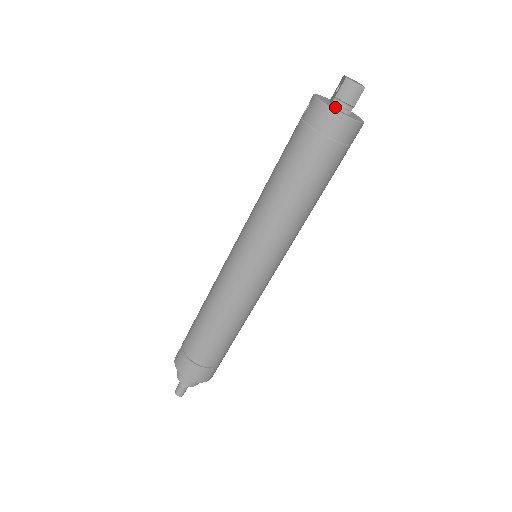
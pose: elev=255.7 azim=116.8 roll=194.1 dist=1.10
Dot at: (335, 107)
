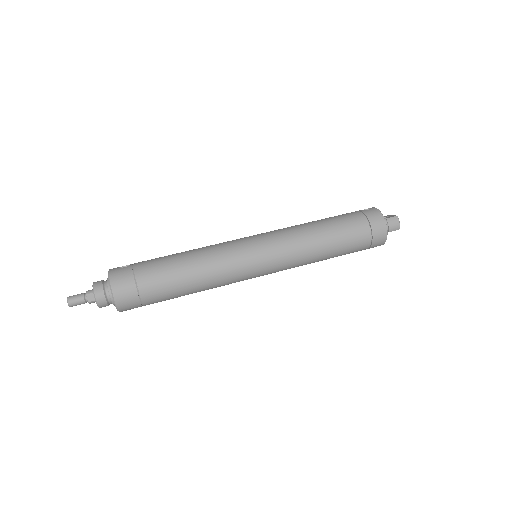
Dot at: occluded
